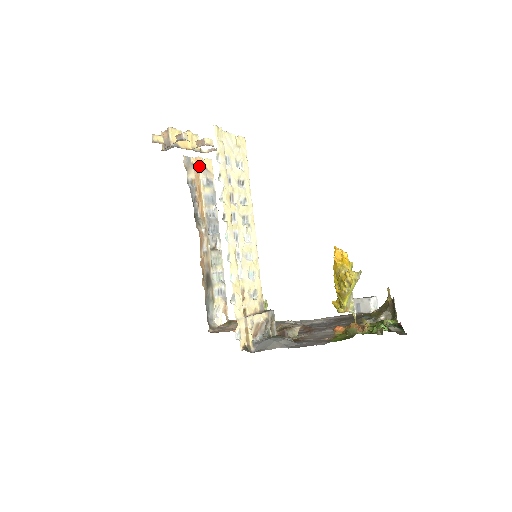
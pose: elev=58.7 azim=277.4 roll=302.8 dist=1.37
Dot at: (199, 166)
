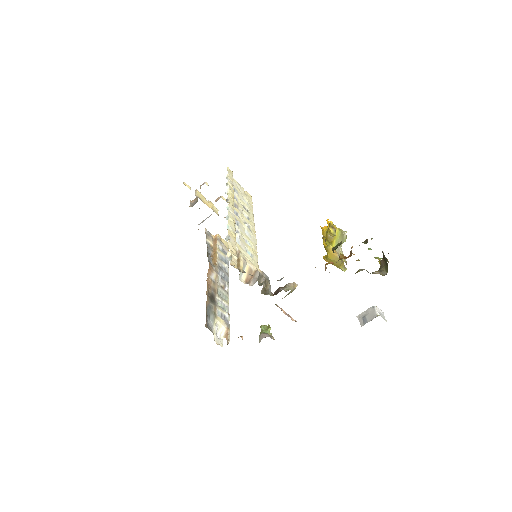
Dot at: (217, 238)
